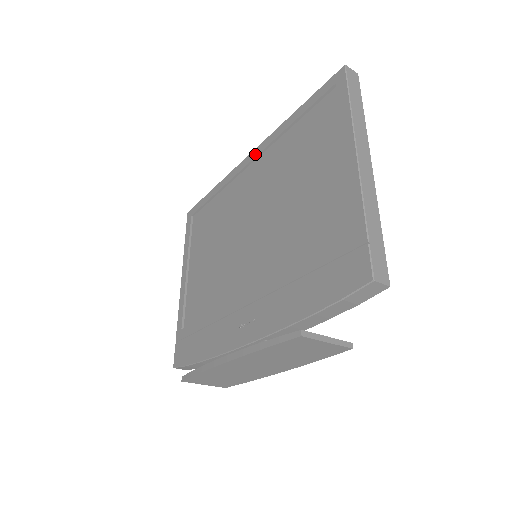
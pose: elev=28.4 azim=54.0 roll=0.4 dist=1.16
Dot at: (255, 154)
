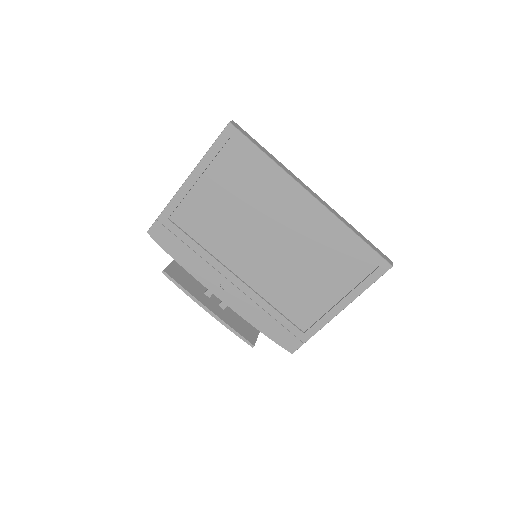
Dot at: (315, 206)
